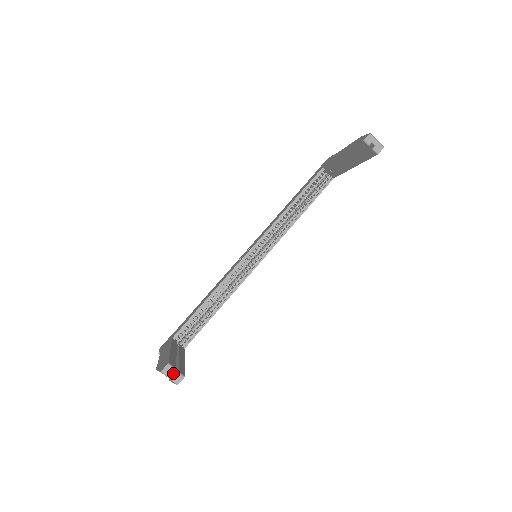
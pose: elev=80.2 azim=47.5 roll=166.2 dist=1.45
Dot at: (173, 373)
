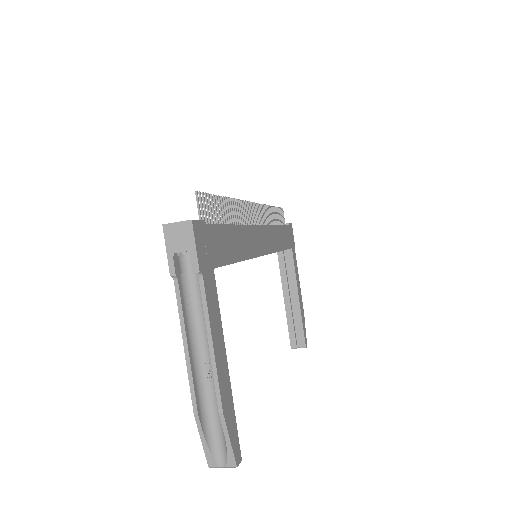
Dot at: (299, 347)
